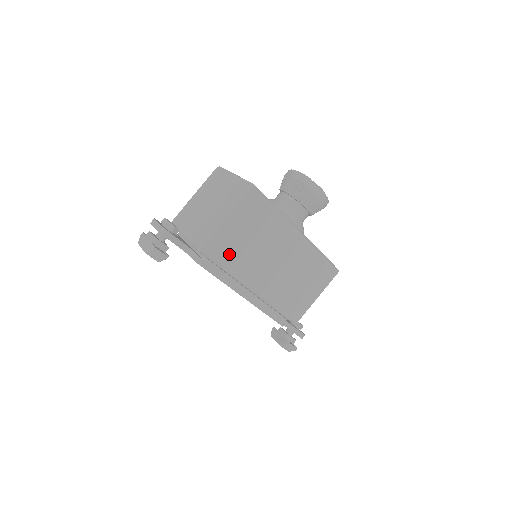
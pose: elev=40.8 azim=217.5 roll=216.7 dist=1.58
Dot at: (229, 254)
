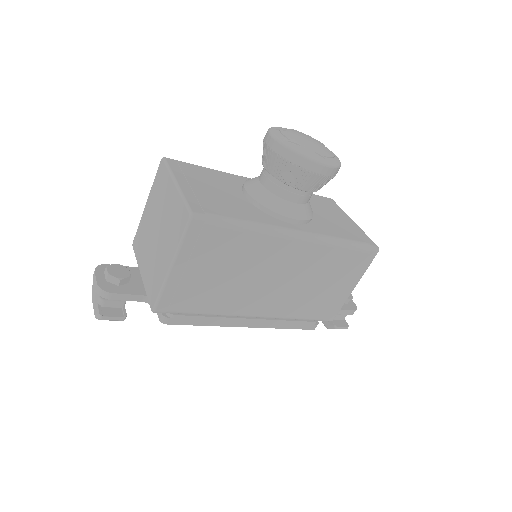
Dot at: (199, 300)
